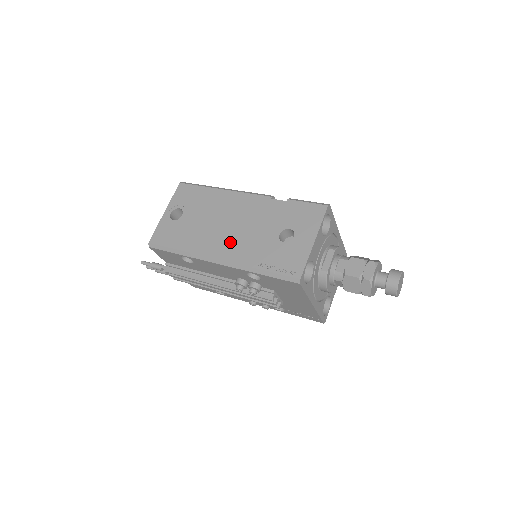
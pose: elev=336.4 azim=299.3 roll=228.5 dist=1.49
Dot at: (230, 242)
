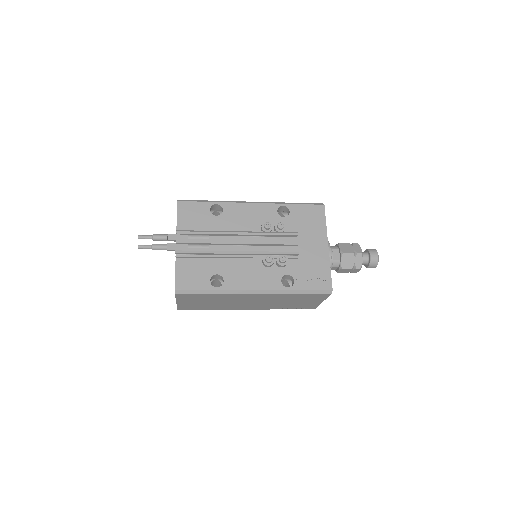
Dot at: occluded
